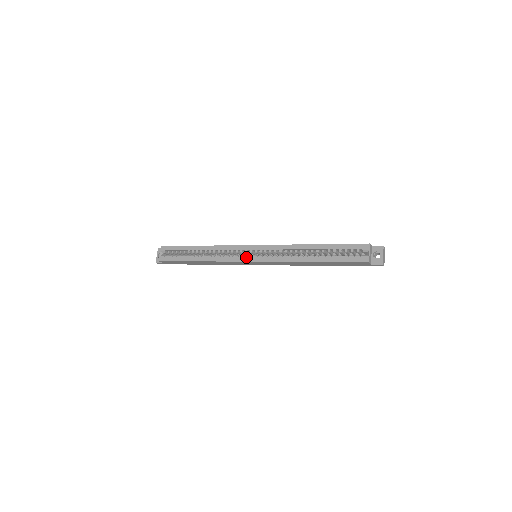
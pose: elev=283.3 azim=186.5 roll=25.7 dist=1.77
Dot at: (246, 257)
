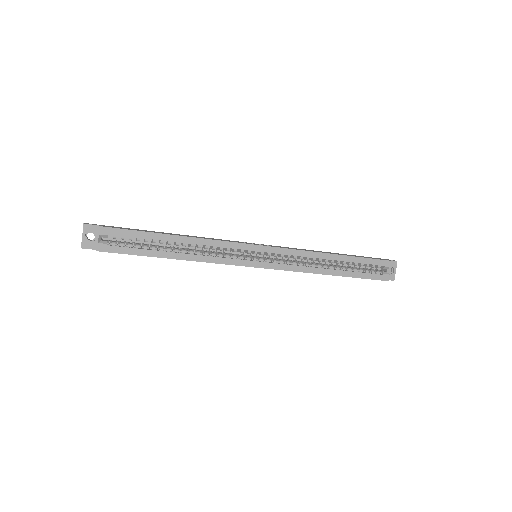
Dot at: (250, 261)
